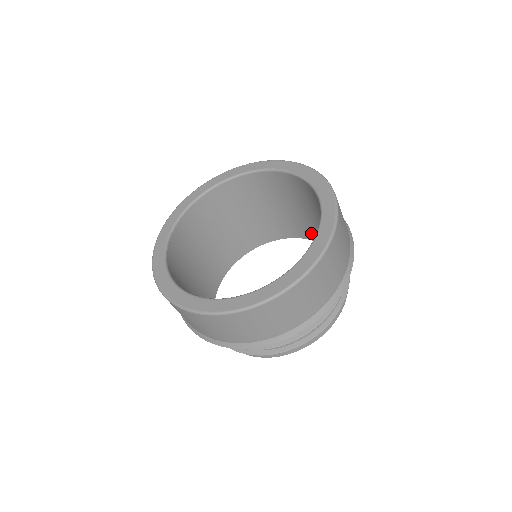
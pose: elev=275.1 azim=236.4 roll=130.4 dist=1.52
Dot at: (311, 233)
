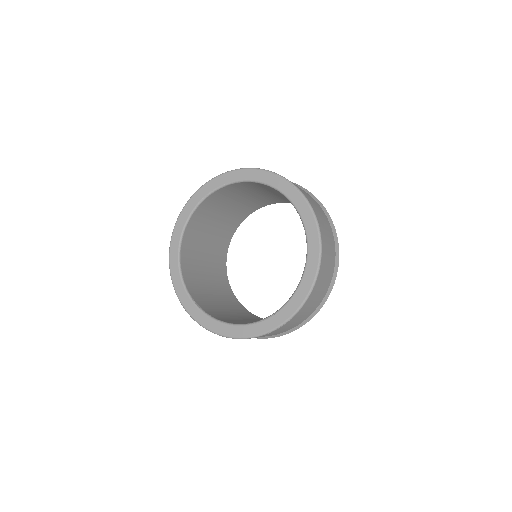
Dot at: (254, 207)
